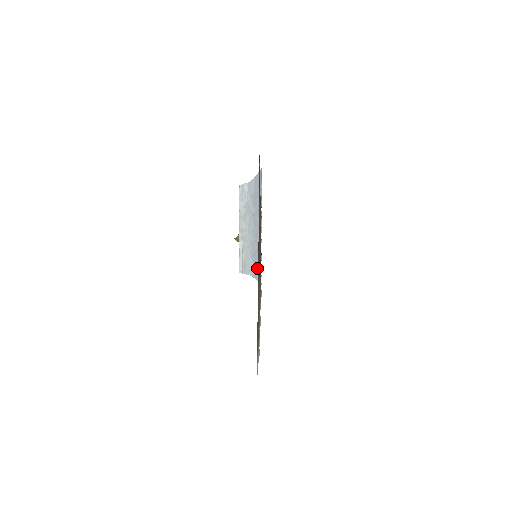
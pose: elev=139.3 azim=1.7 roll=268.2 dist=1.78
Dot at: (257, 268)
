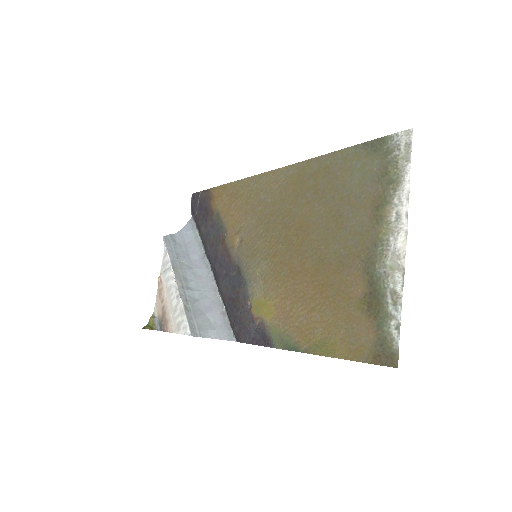
Dot at: (220, 324)
